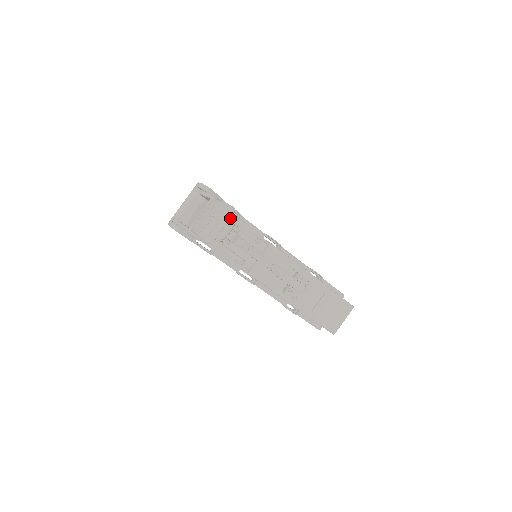
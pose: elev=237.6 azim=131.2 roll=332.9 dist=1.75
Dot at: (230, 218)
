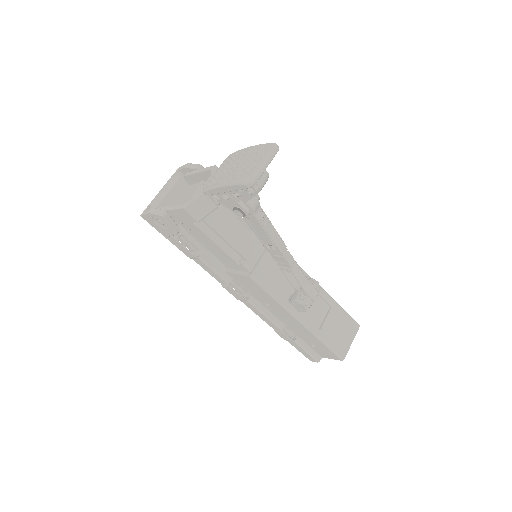
Dot at: occluded
